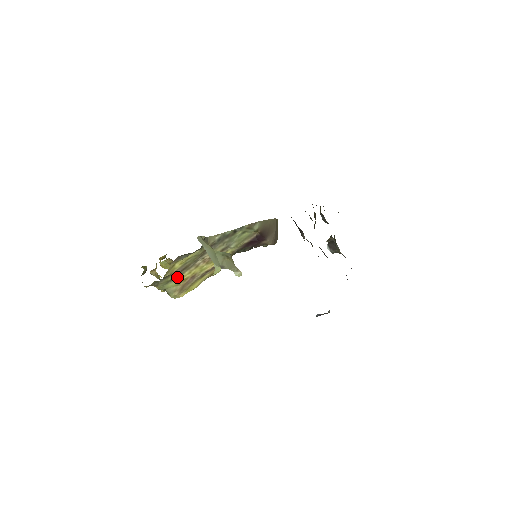
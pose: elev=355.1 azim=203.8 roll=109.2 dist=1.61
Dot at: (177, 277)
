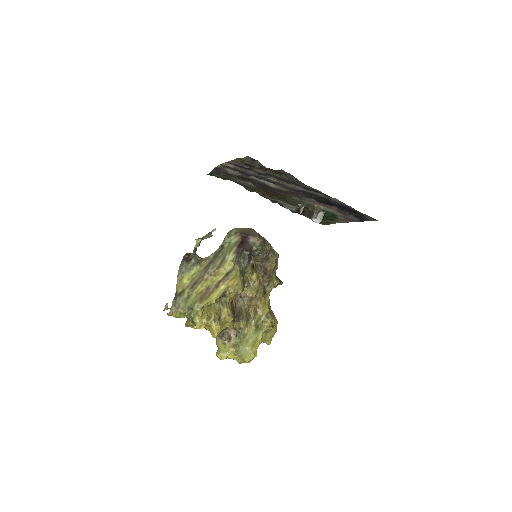
Dot at: (192, 292)
